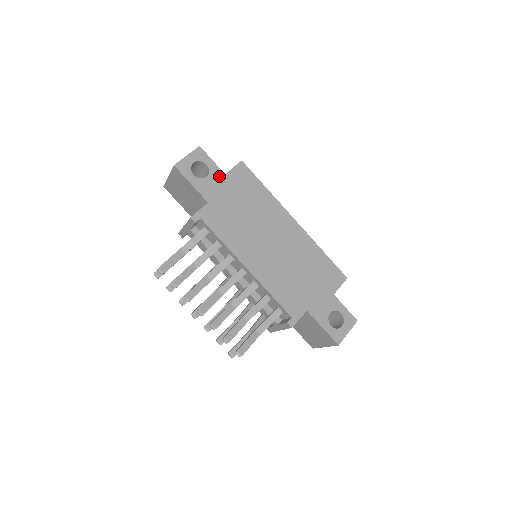
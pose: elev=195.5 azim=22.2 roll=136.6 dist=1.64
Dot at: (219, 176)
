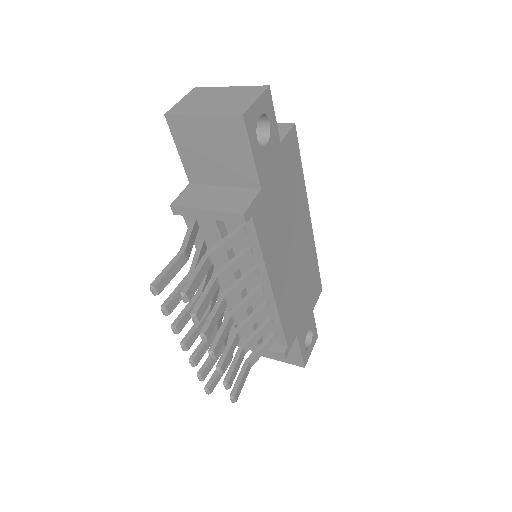
Dot at: (276, 145)
